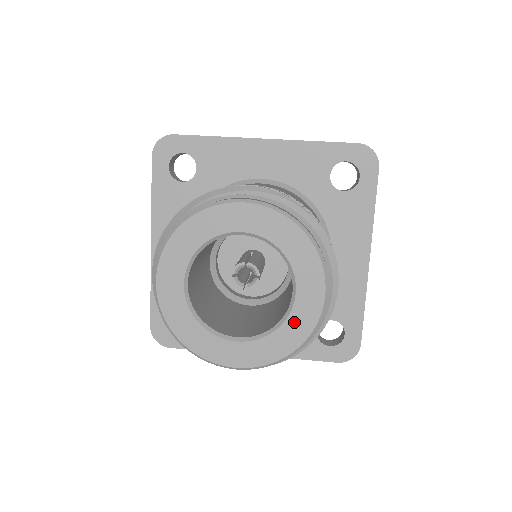
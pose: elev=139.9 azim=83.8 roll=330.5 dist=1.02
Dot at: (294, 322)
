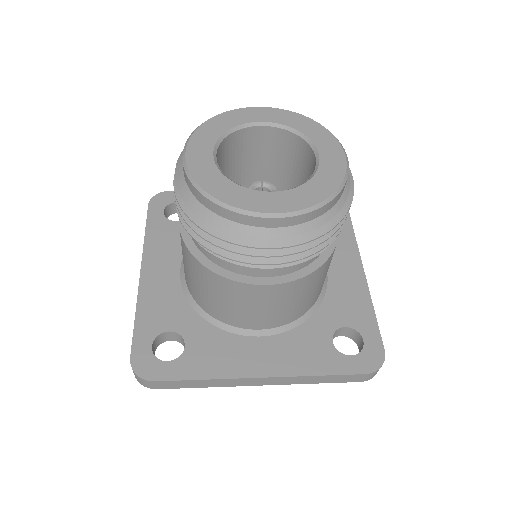
Dot at: (324, 174)
